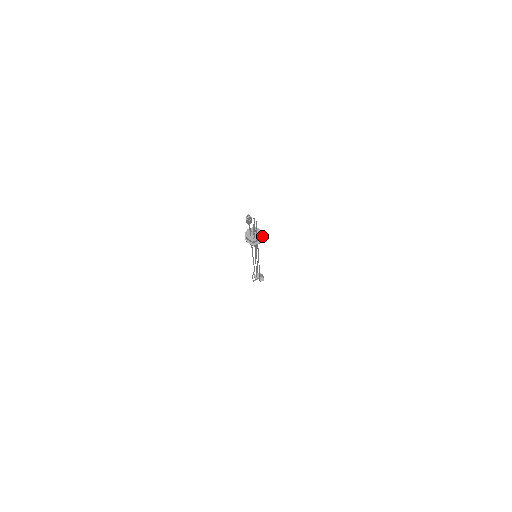
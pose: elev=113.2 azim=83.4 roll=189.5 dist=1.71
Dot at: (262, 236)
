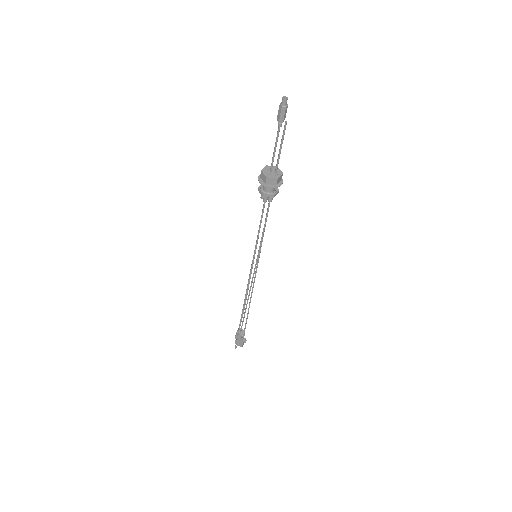
Dot at: occluded
